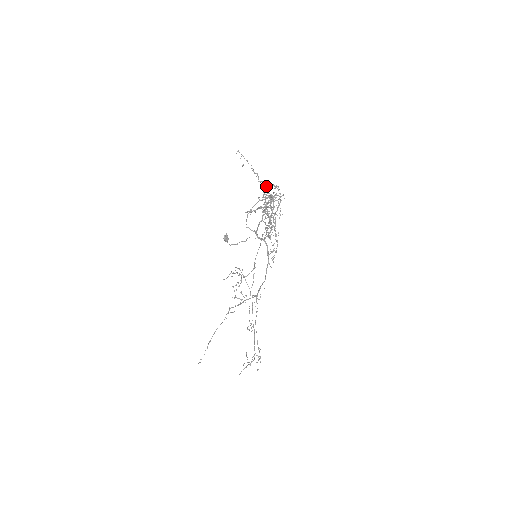
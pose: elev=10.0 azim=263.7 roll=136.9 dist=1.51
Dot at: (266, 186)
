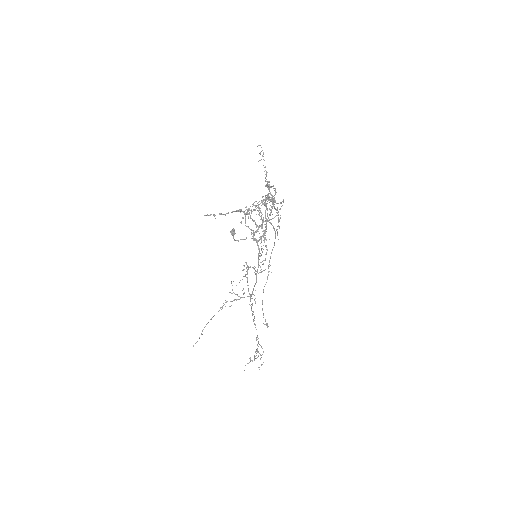
Dot at: occluded
